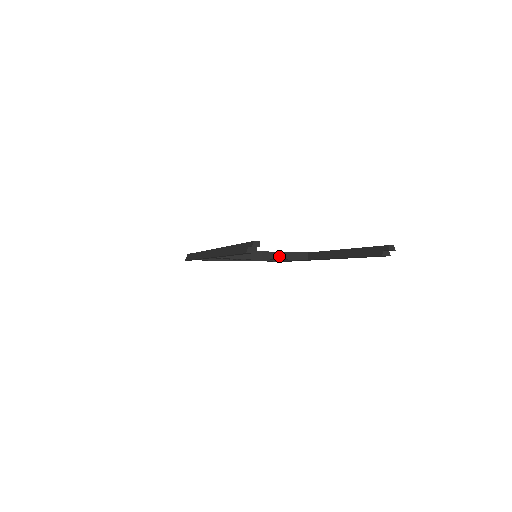
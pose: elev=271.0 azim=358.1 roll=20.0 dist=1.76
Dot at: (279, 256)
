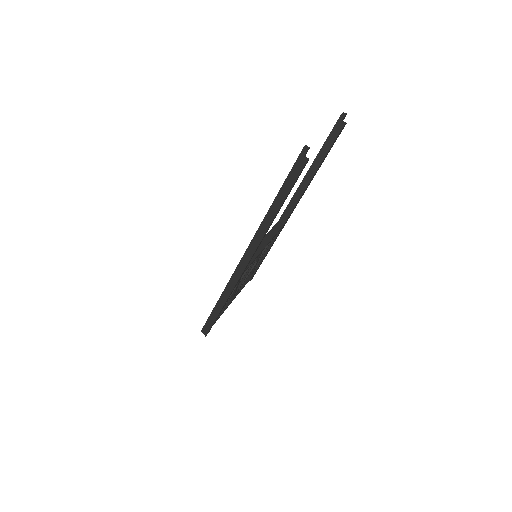
Dot at: (270, 236)
